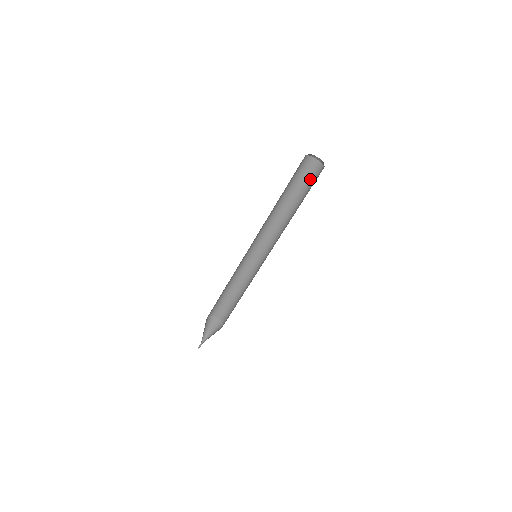
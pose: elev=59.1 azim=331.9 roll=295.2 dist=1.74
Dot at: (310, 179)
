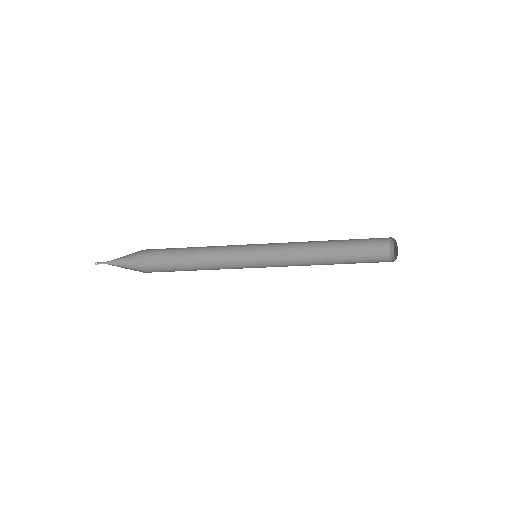
Dot at: (368, 258)
